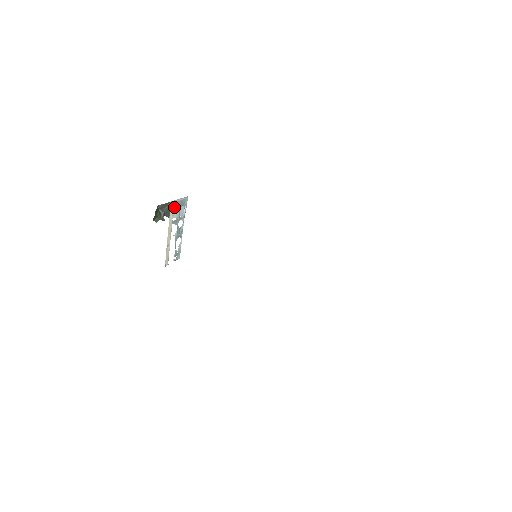
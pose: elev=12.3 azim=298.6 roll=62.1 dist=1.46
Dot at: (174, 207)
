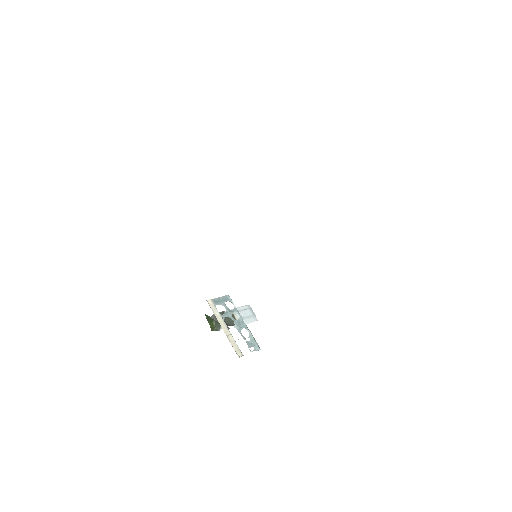
Dot at: (215, 303)
